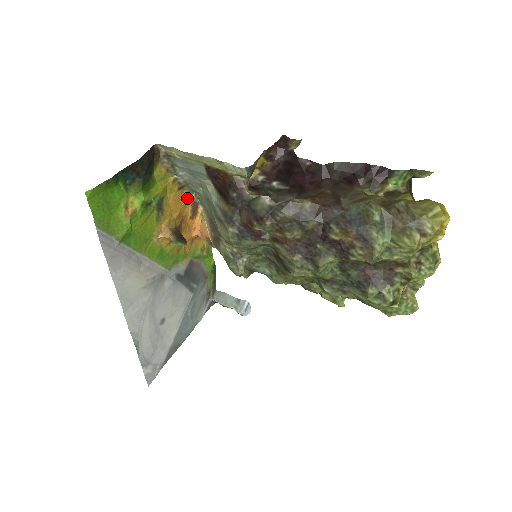
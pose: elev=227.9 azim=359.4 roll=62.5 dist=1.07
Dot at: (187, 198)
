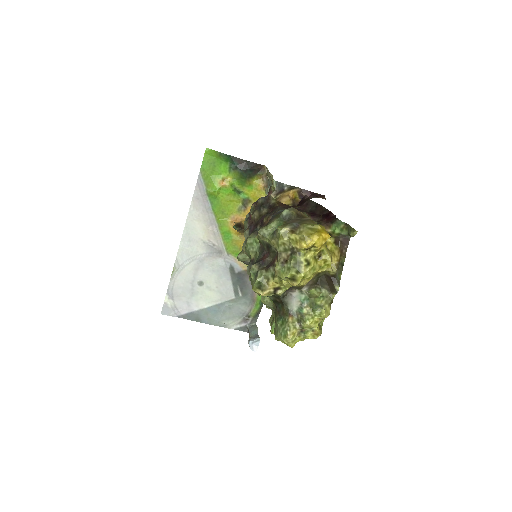
Dot at: occluded
